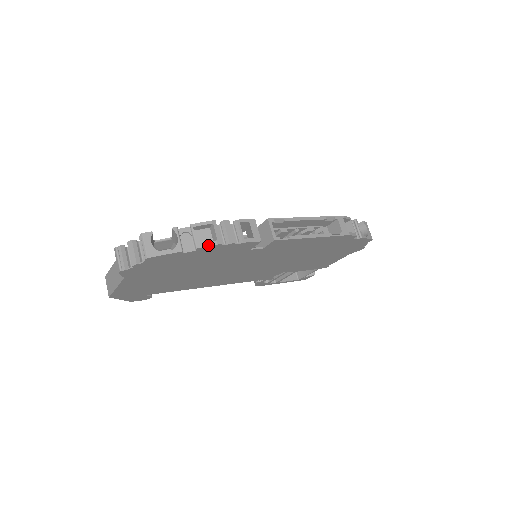
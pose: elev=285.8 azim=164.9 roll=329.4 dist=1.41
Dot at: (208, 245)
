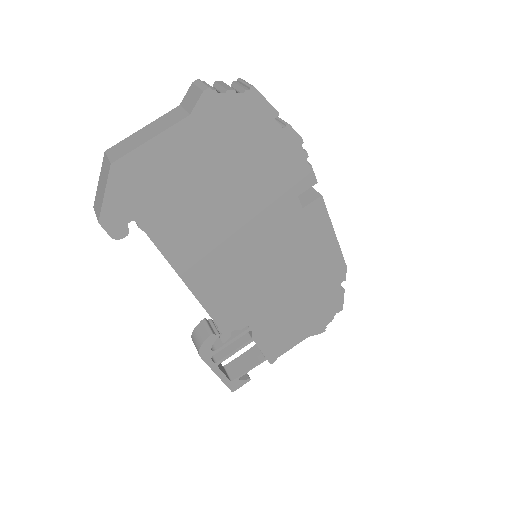
Dot at: occluded
